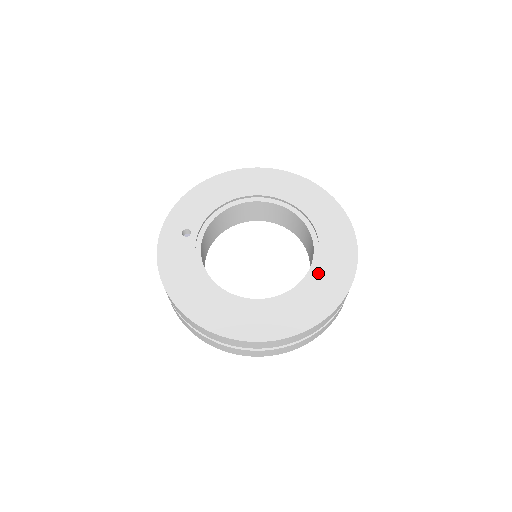
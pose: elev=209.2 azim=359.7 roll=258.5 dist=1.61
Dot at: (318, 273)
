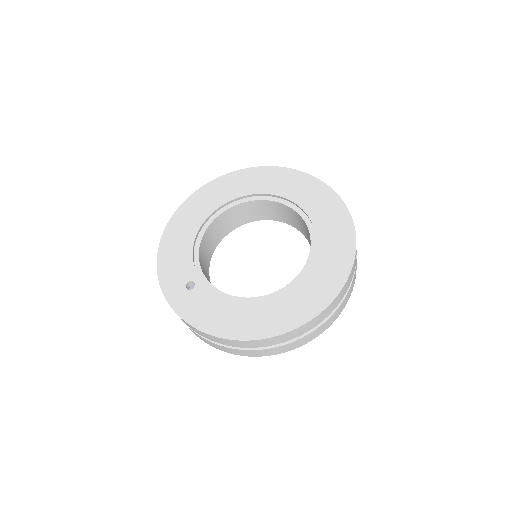
Dot at: (316, 221)
